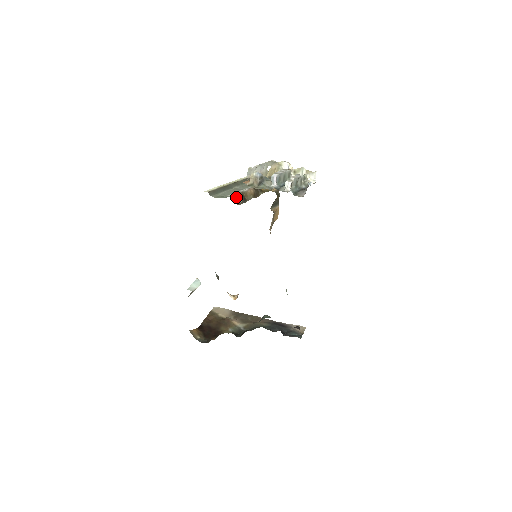
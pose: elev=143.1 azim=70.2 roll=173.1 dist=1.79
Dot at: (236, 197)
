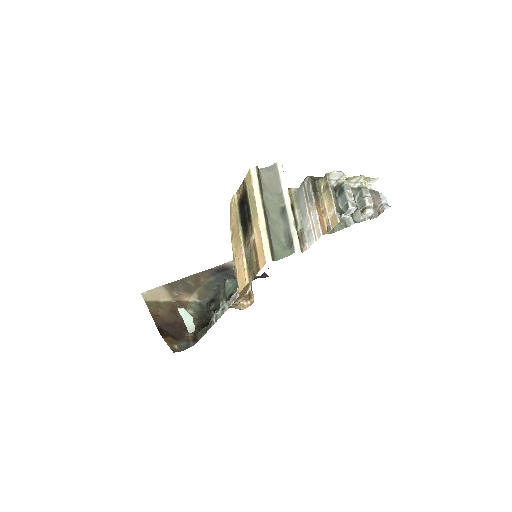
Dot at: (300, 245)
